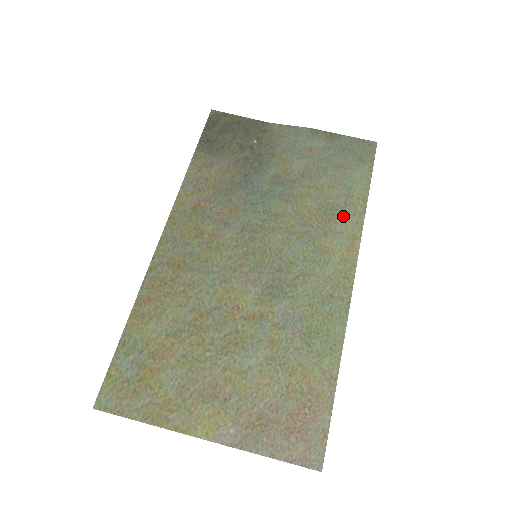
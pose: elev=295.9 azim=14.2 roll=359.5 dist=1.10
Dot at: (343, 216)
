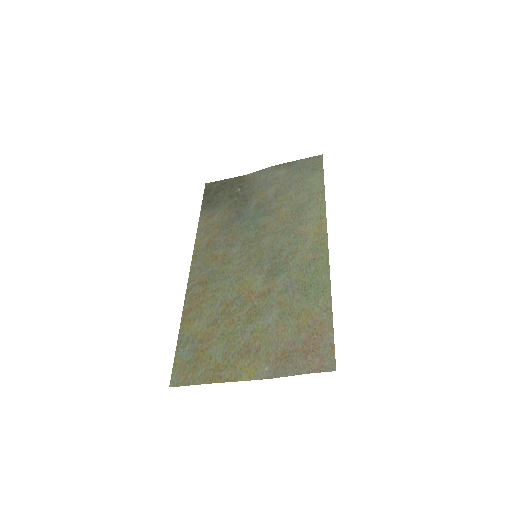
Dot at: (310, 208)
